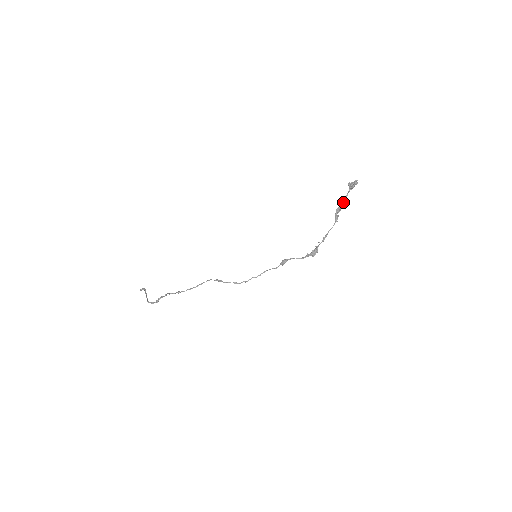
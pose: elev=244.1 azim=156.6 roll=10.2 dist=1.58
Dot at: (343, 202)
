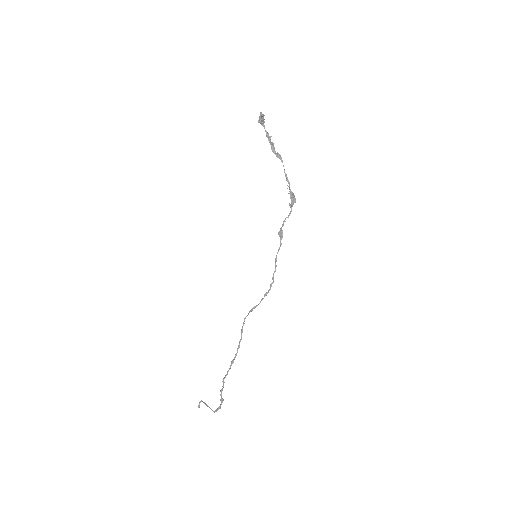
Dot at: (269, 139)
